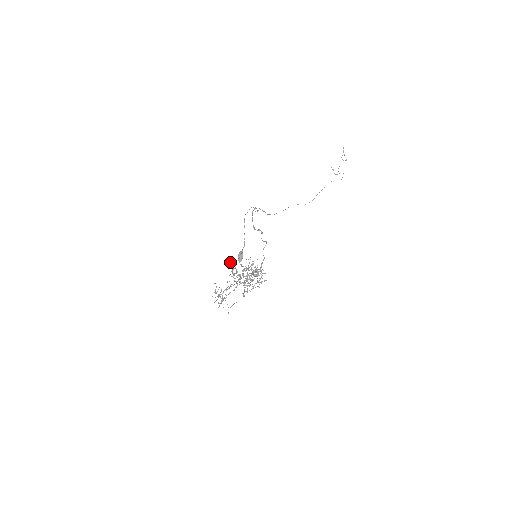
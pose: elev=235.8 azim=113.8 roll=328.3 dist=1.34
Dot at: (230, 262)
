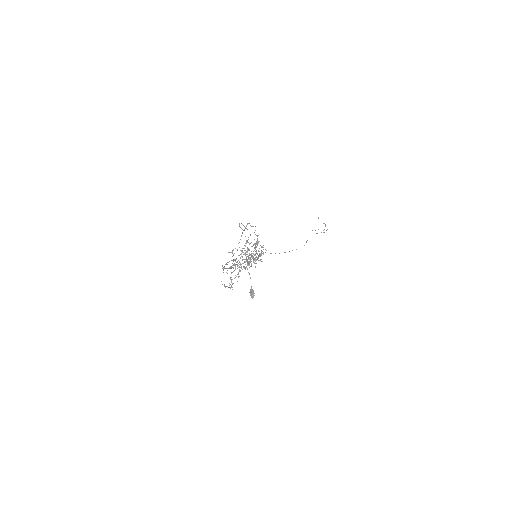
Dot at: (228, 252)
